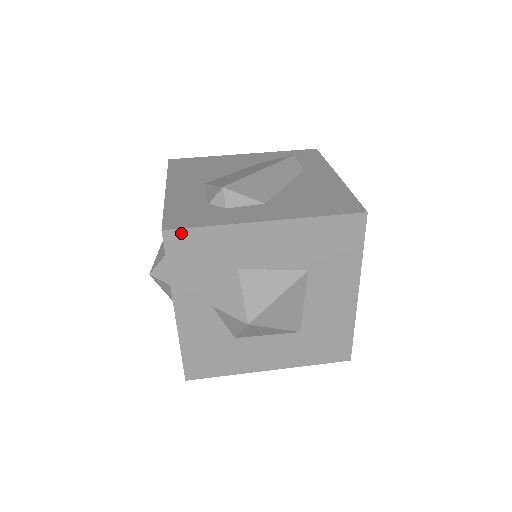
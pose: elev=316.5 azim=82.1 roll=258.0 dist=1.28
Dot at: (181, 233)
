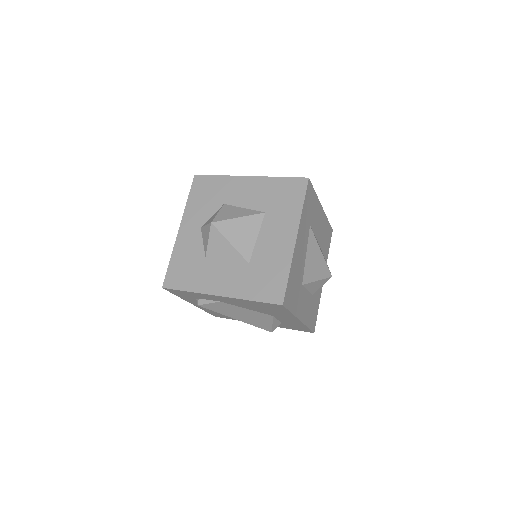
Dot at: (203, 177)
